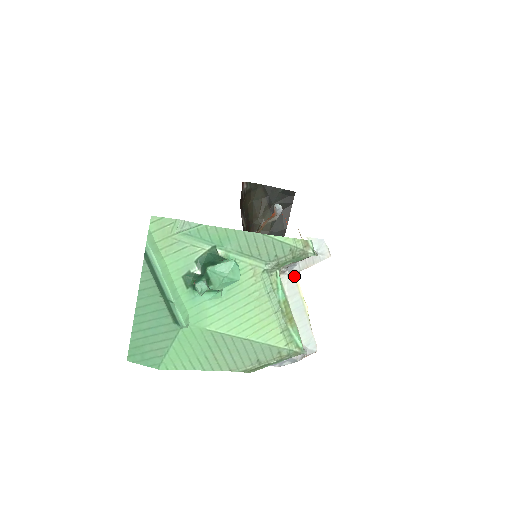
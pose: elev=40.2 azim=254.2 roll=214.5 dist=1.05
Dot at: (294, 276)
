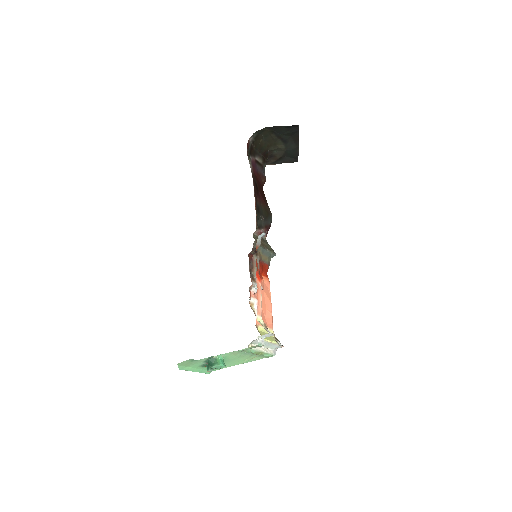
Dot at: occluded
